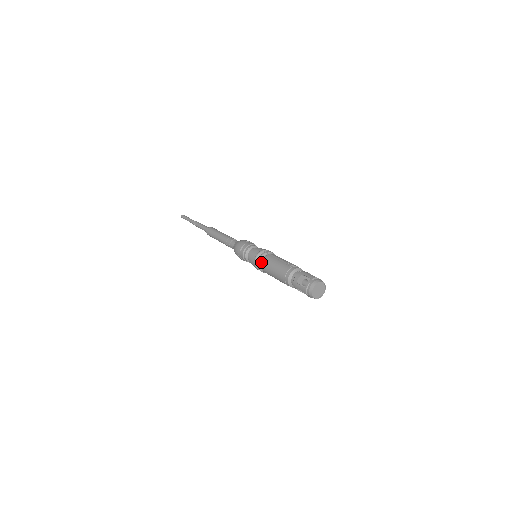
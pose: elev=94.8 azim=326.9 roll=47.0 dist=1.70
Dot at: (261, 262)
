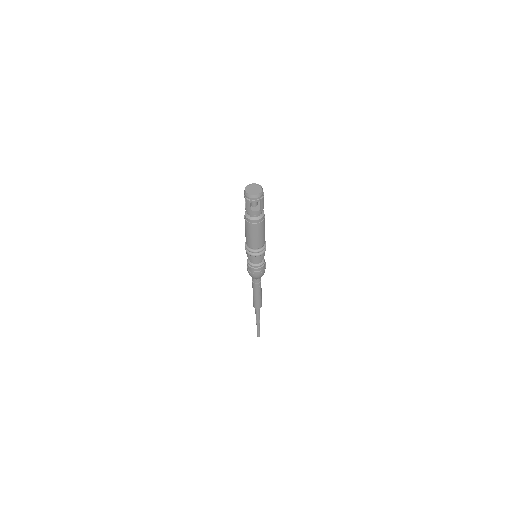
Dot at: occluded
